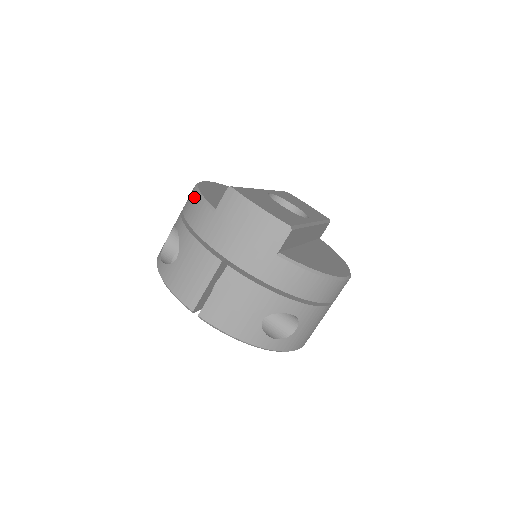
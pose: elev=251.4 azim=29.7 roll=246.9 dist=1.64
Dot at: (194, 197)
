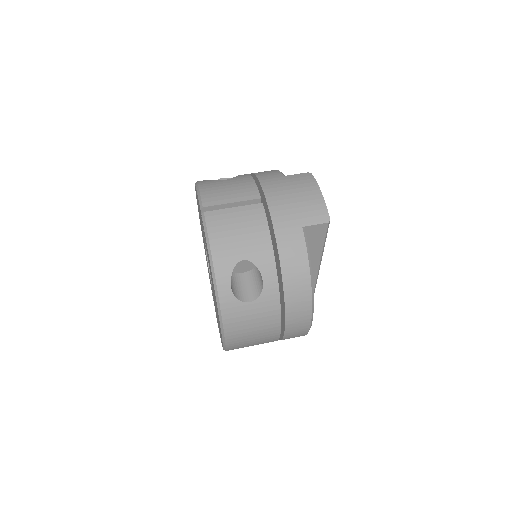
Dot at: occluded
